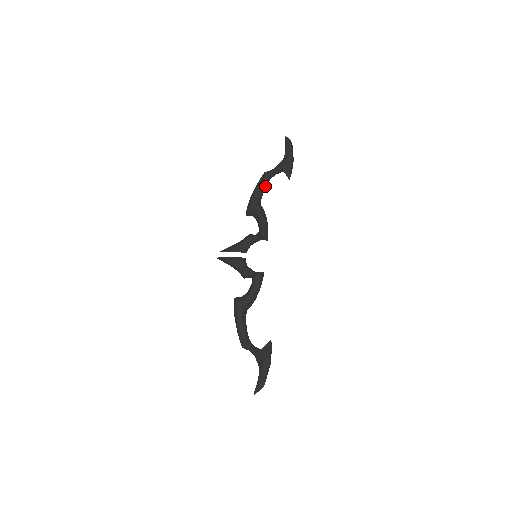
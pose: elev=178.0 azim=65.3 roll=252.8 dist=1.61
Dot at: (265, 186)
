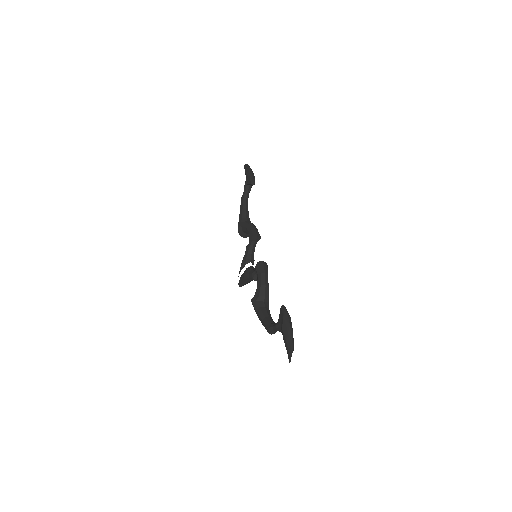
Dot at: (245, 207)
